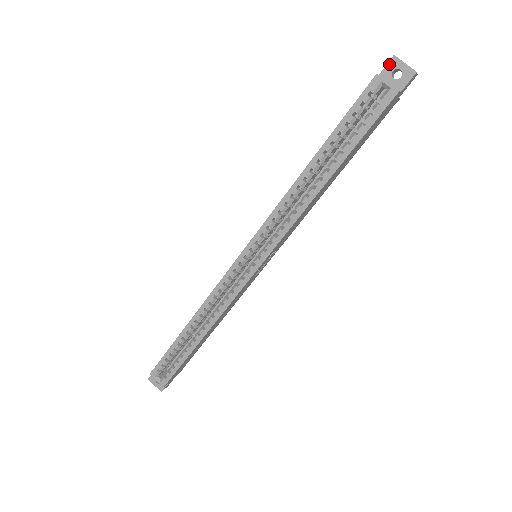
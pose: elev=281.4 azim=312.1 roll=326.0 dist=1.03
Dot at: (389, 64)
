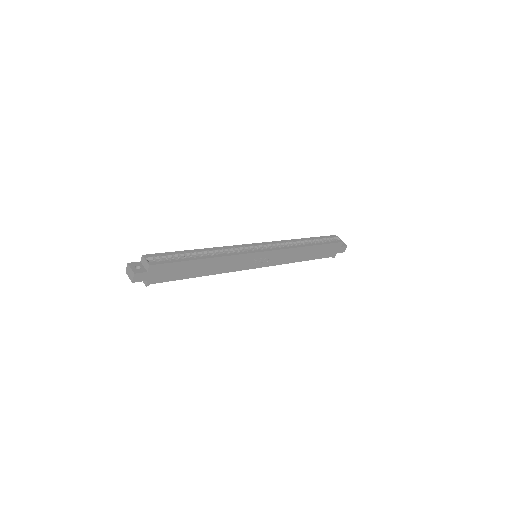
Dot at: occluded
